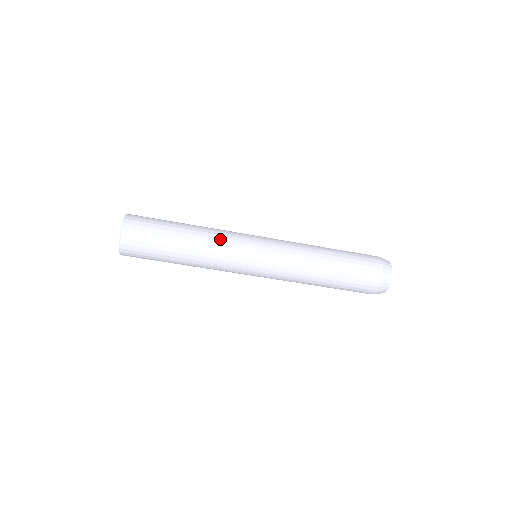
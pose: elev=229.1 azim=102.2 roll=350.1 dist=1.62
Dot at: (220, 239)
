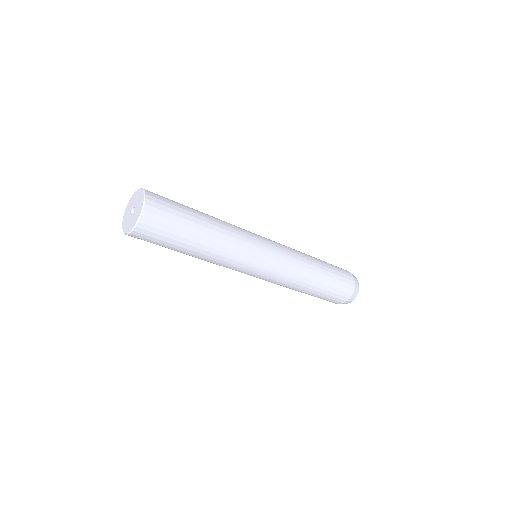
Dot at: (231, 254)
